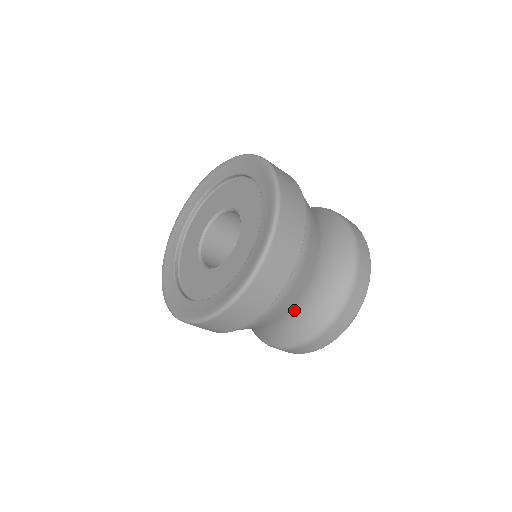
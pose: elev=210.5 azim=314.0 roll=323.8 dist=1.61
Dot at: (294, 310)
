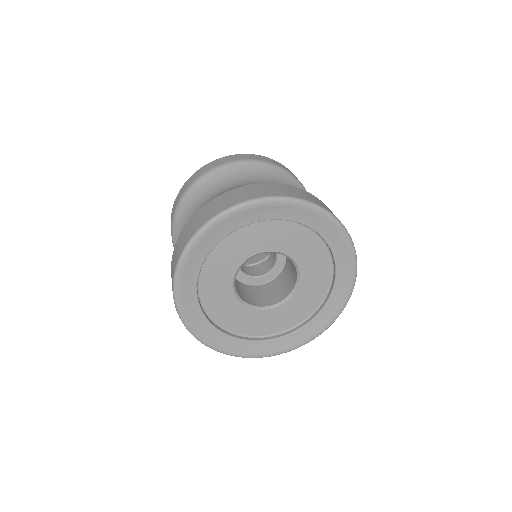
Dot at: occluded
